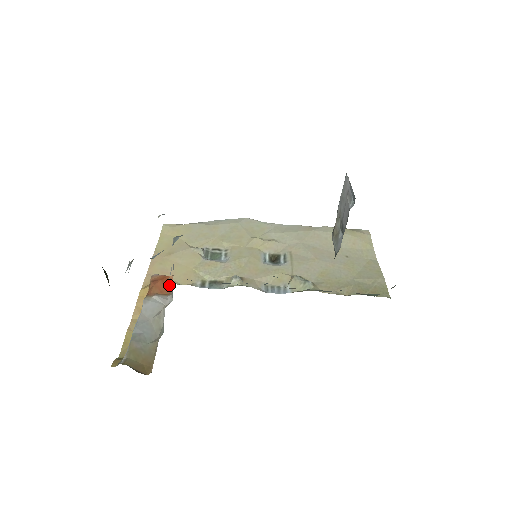
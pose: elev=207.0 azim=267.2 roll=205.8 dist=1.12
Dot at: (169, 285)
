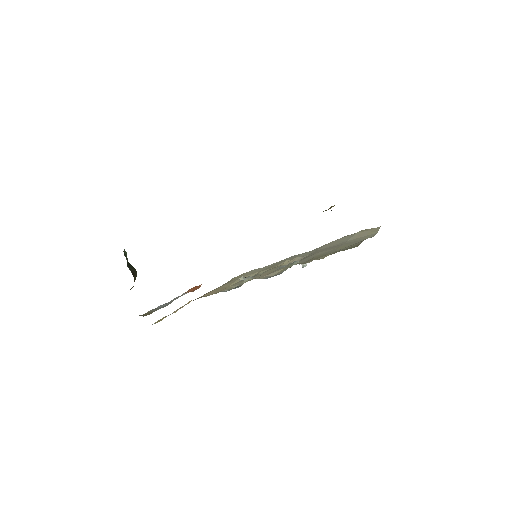
Dot at: occluded
